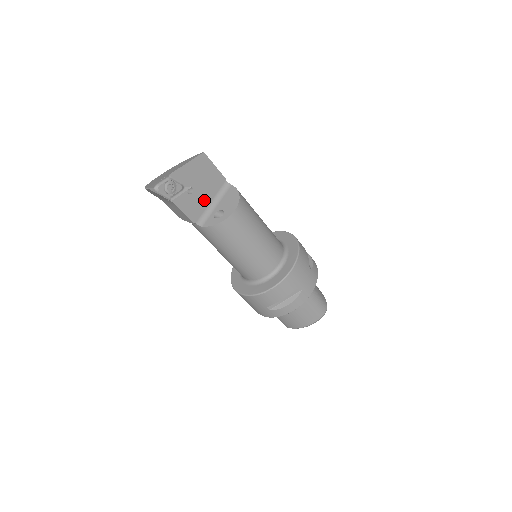
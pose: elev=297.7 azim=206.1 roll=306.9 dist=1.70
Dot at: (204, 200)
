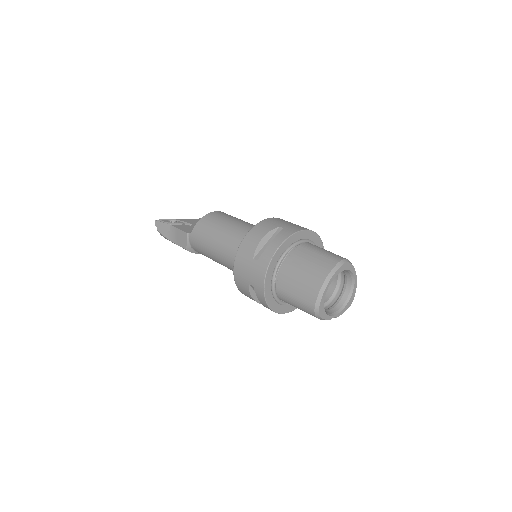
Dot at: occluded
